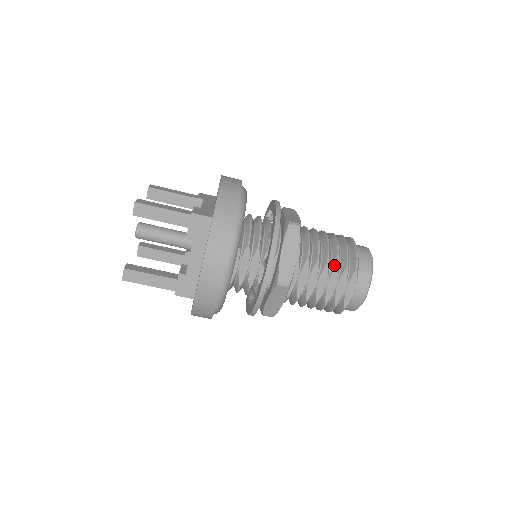
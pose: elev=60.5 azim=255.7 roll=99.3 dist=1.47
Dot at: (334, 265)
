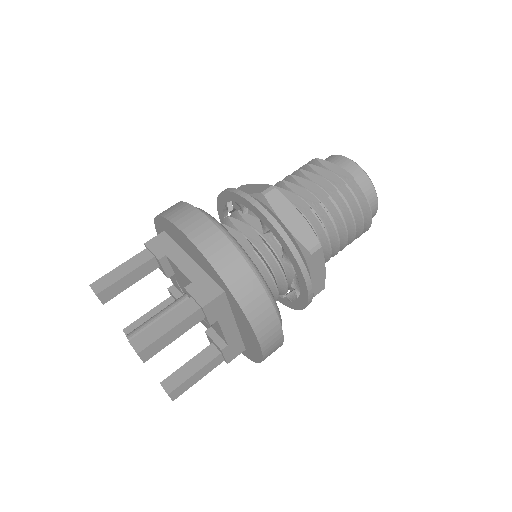
Dot at: (299, 173)
